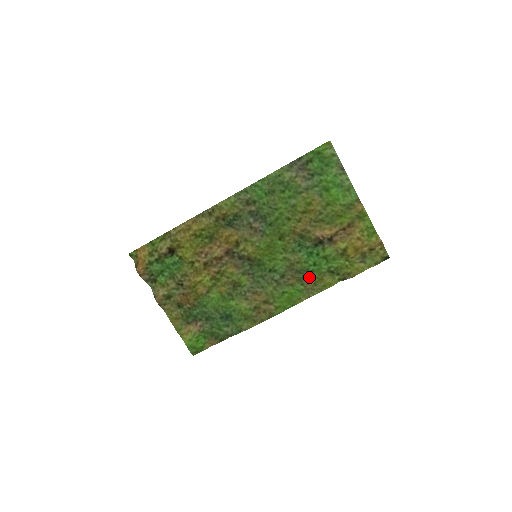
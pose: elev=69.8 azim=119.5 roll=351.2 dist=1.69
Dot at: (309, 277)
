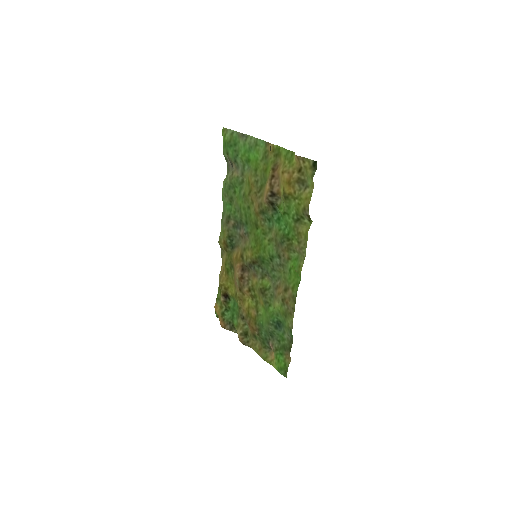
Dot at: (291, 240)
